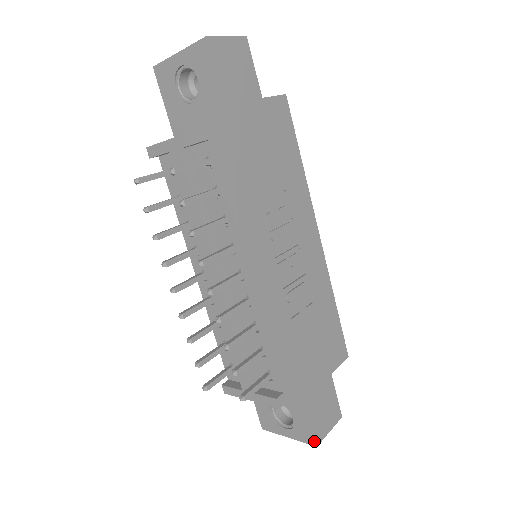
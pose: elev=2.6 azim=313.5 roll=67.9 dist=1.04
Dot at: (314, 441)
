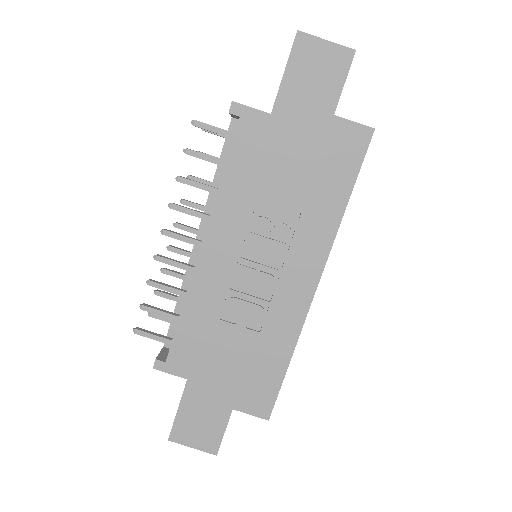
Dot at: (170, 434)
